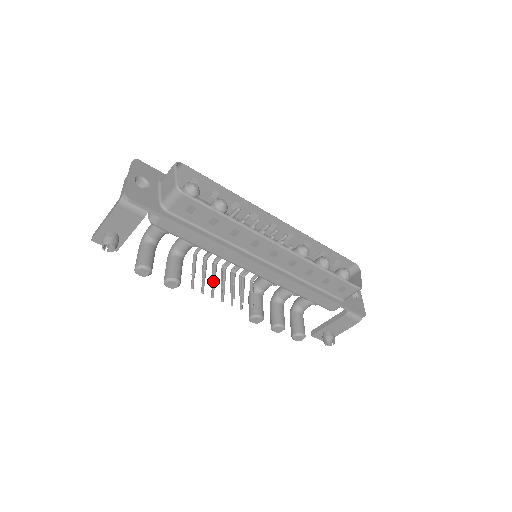
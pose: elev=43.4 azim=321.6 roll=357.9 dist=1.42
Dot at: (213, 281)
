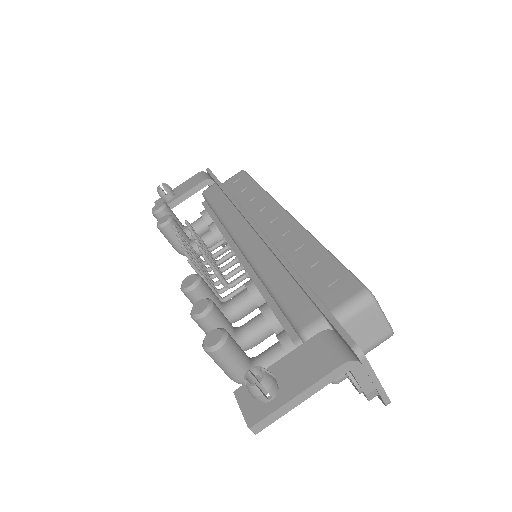
Dot at: (196, 235)
